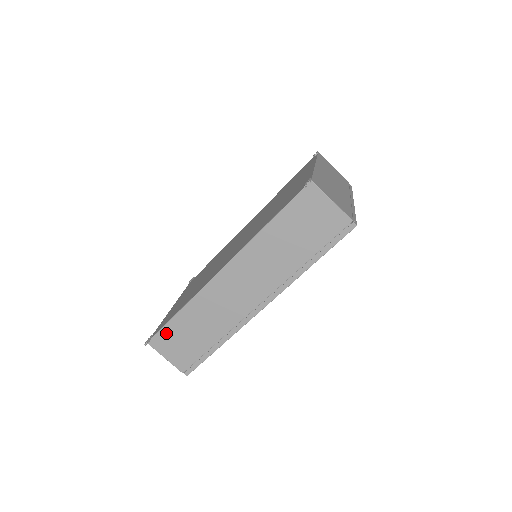
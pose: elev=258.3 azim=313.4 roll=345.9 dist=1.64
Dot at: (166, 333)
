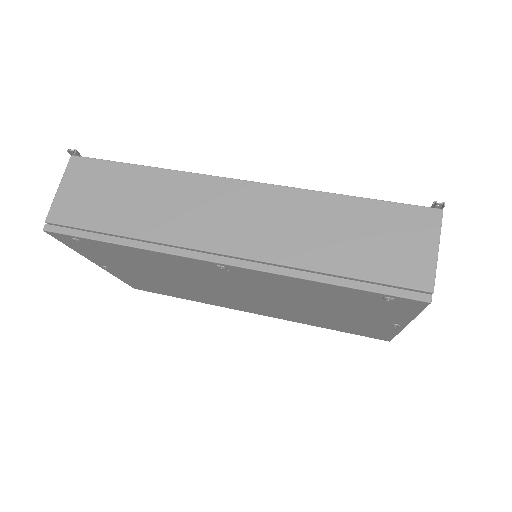
Dot at: (102, 169)
